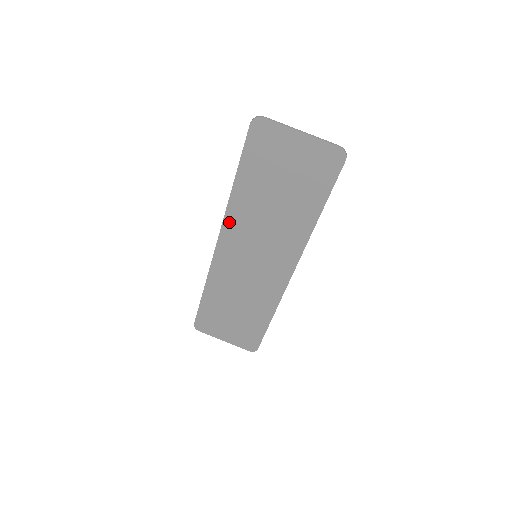
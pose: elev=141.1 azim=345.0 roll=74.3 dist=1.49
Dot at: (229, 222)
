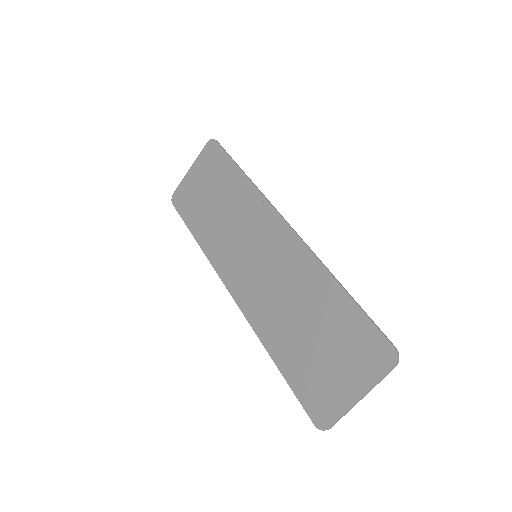
Dot at: (218, 264)
